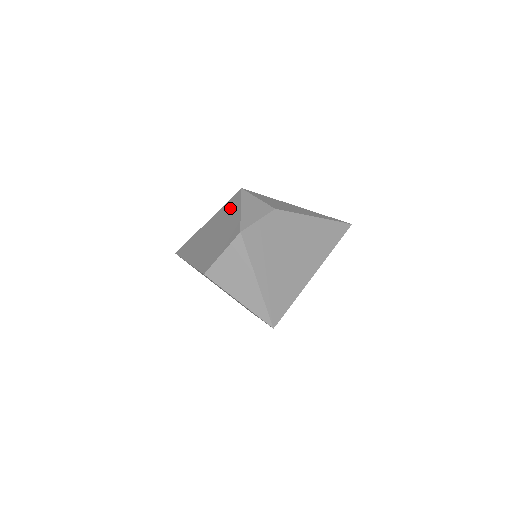
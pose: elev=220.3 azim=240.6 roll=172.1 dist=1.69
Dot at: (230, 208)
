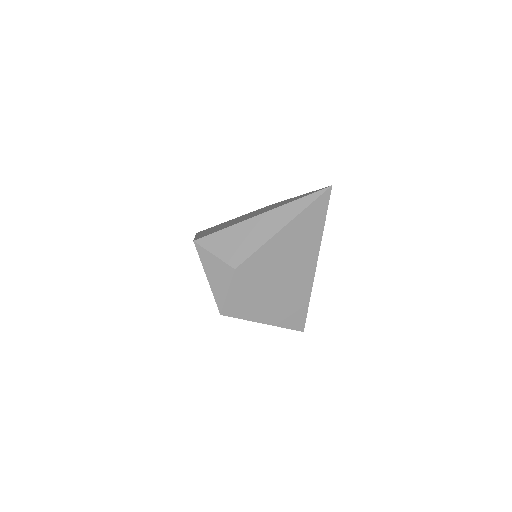
Dot at: occluded
